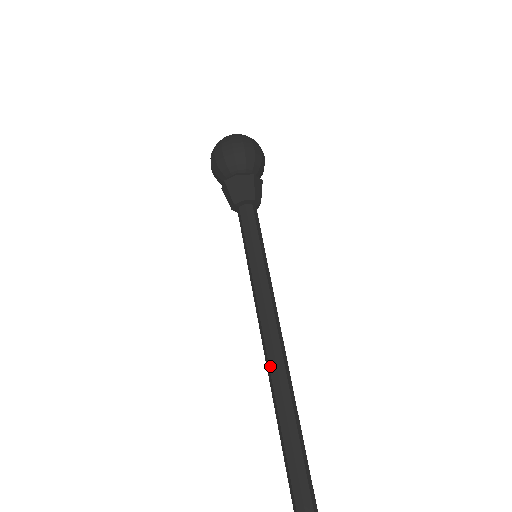
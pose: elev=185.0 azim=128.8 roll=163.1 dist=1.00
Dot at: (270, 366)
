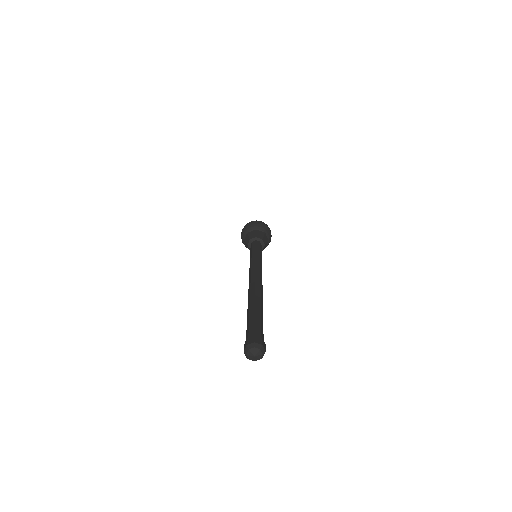
Dot at: (249, 282)
